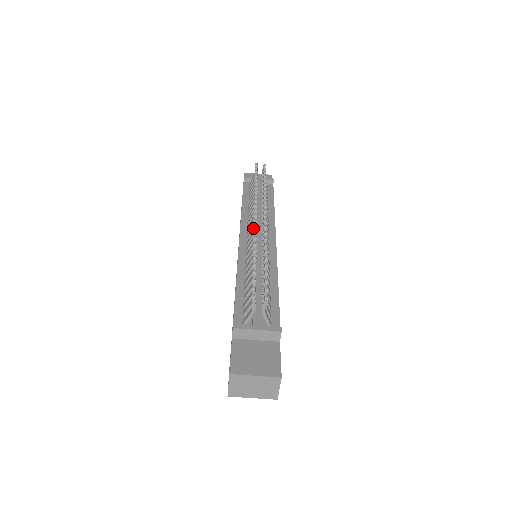
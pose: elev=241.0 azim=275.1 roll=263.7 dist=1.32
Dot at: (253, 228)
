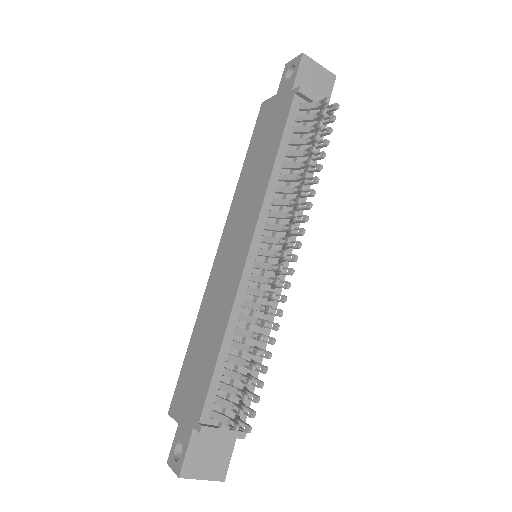
Dot at: (273, 255)
